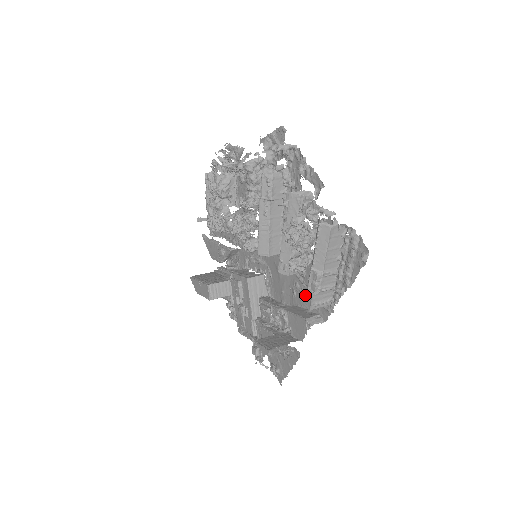
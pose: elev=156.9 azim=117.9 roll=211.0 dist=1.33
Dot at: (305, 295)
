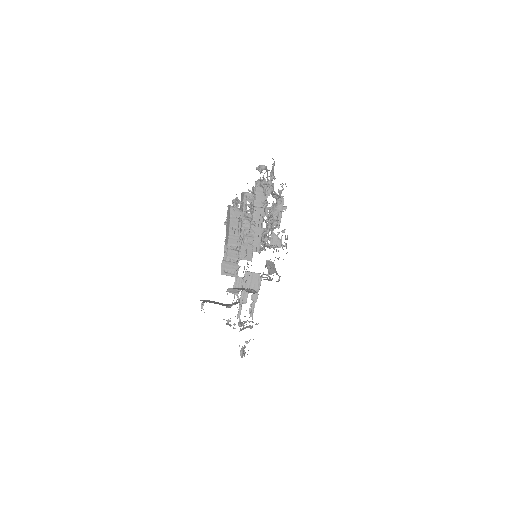
Dot at: occluded
